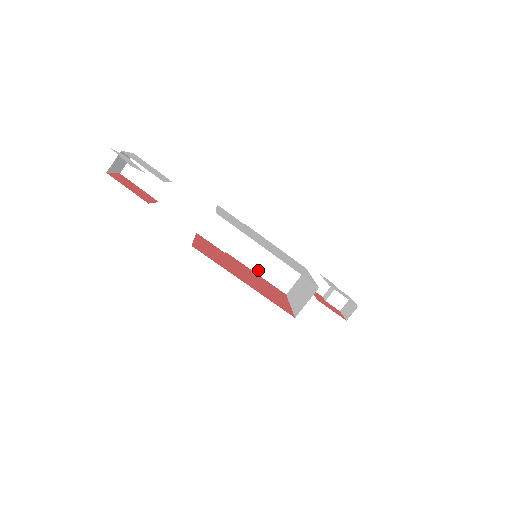
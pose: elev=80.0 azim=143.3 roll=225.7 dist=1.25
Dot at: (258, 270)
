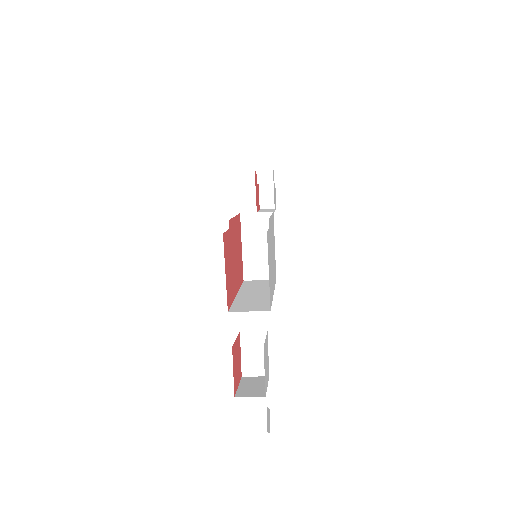
Dot at: occluded
